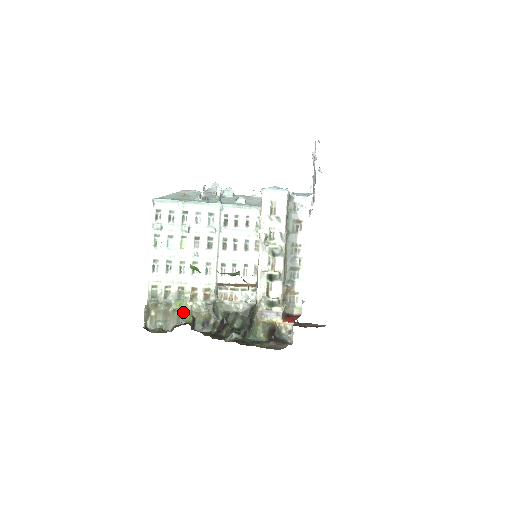
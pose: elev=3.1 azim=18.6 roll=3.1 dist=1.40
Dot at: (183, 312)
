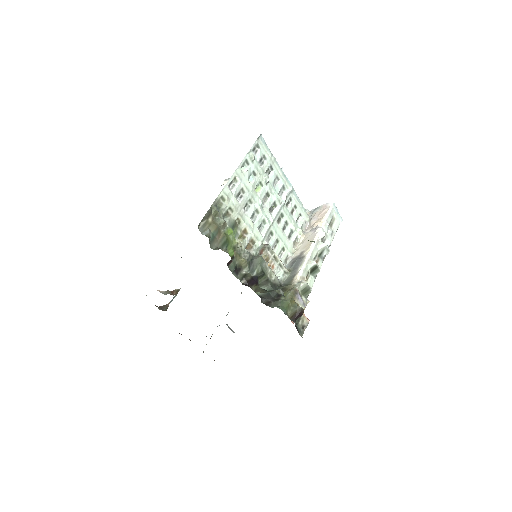
Dot at: (230, 242)
